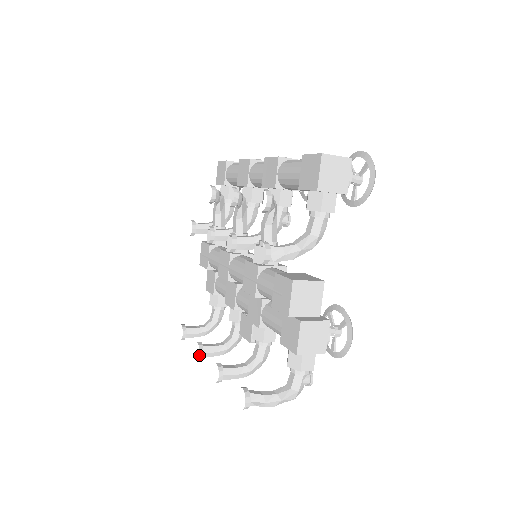
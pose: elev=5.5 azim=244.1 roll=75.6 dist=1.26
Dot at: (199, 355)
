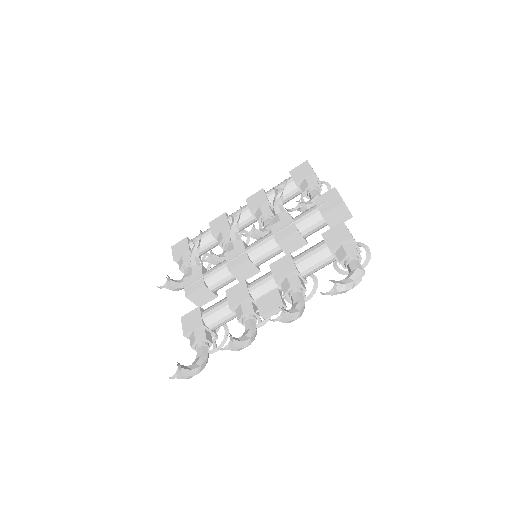
Dot at: (230, 337)
